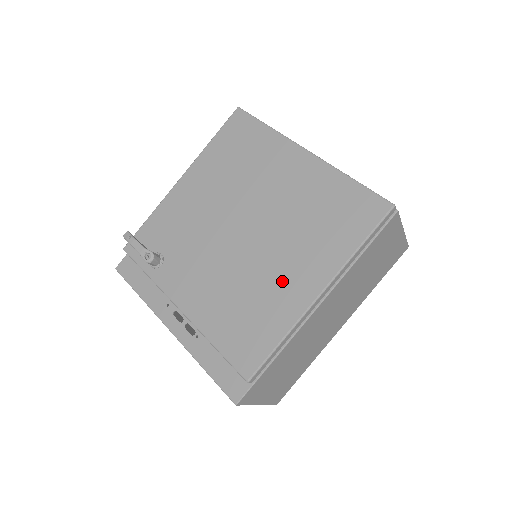
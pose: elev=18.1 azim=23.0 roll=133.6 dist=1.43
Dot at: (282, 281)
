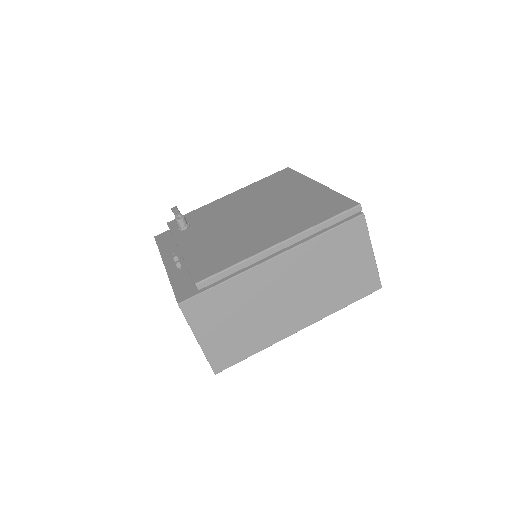
Dot at: (259, 236)
